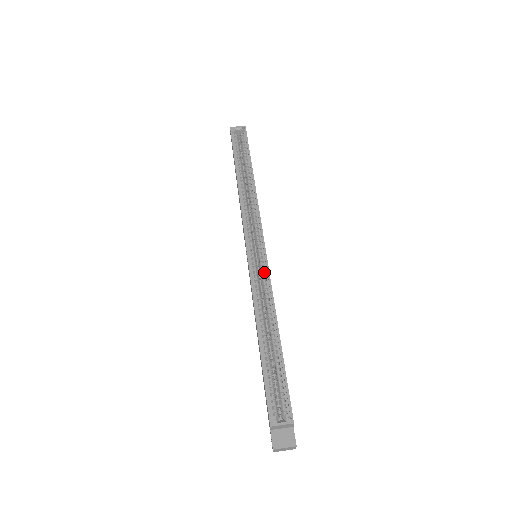
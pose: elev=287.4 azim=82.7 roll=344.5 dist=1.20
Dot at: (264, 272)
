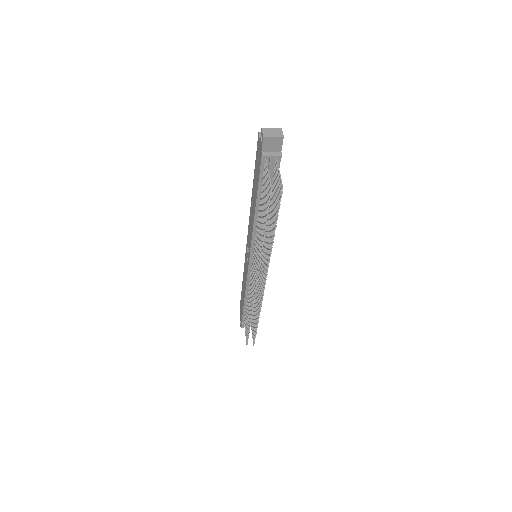
Dot at: occluded
